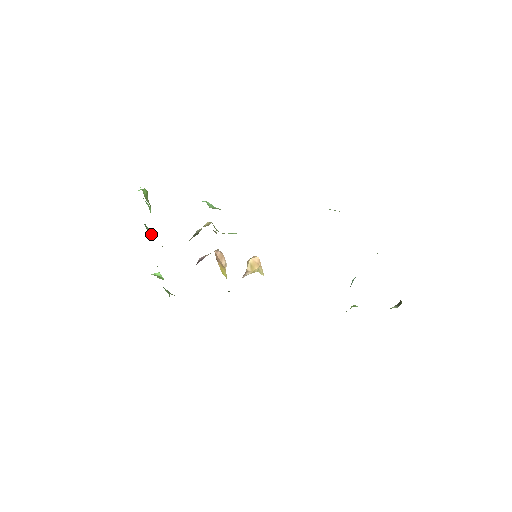
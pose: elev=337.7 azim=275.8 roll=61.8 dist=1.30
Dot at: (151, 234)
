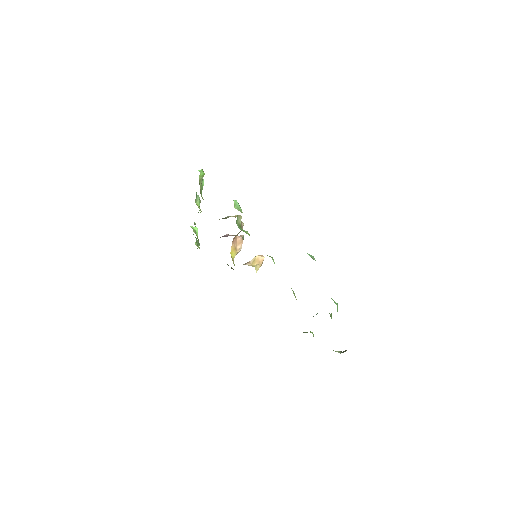
Dot at: (197, 201)
